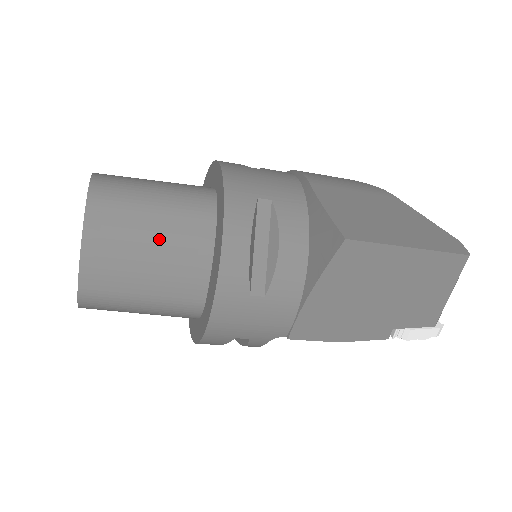
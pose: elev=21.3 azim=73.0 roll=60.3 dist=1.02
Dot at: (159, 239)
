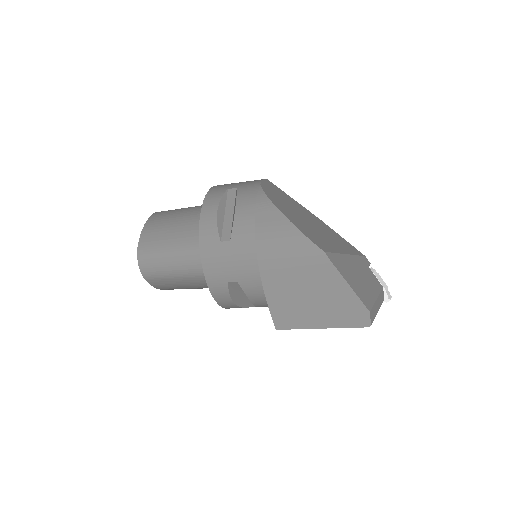
Dot at: (190, 285)
